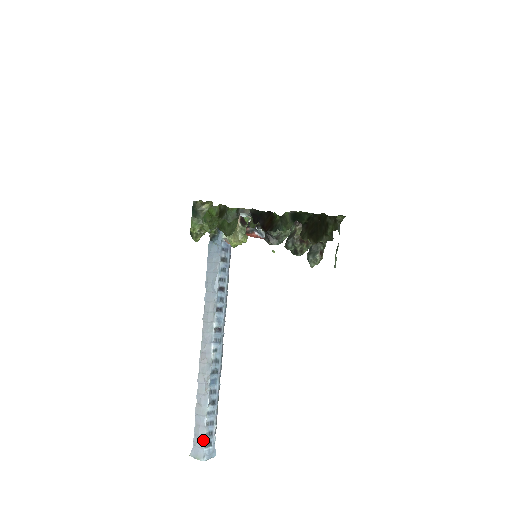
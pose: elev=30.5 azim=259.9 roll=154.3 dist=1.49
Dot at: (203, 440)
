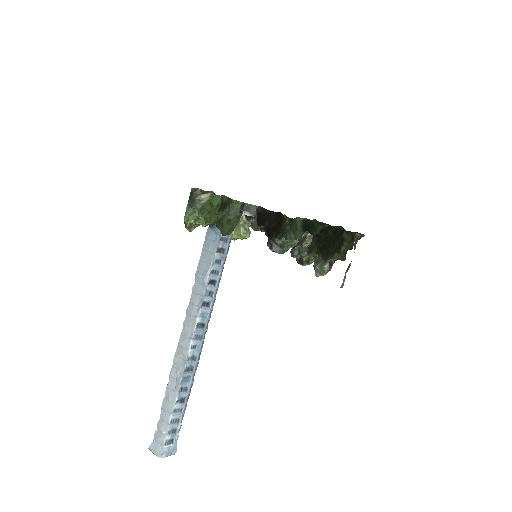
Dot at: (164, 437)
